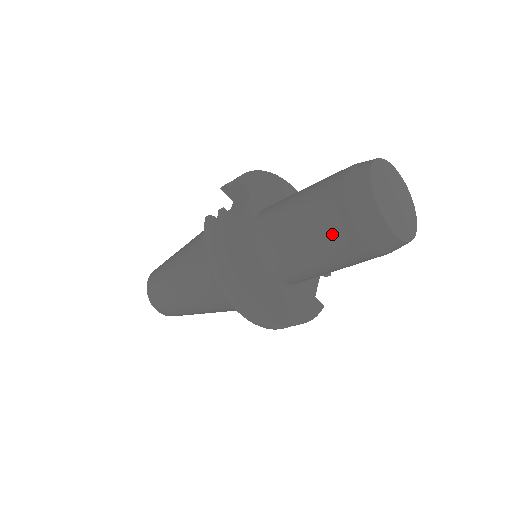
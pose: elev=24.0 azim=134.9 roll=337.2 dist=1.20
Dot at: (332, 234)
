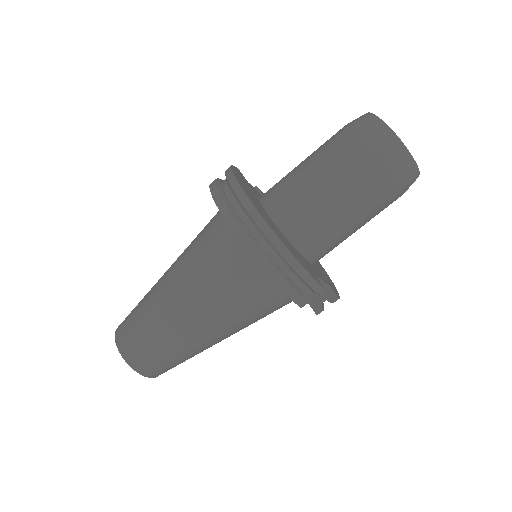
Dot at: (332, 145)
